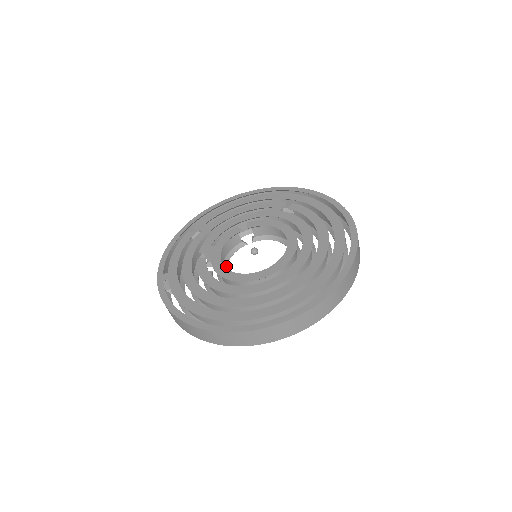
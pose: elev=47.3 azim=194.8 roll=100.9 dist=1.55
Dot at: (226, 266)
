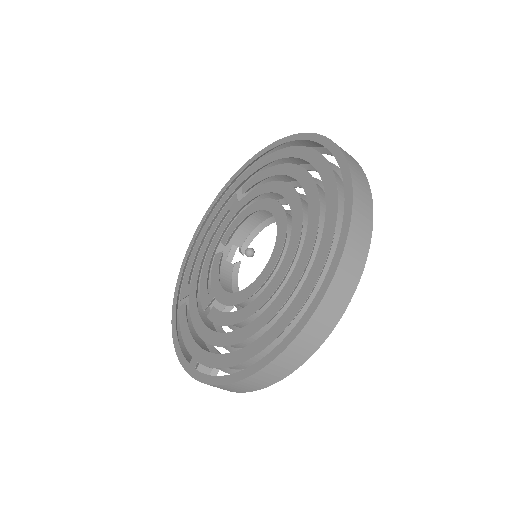
Dot at: occluded
